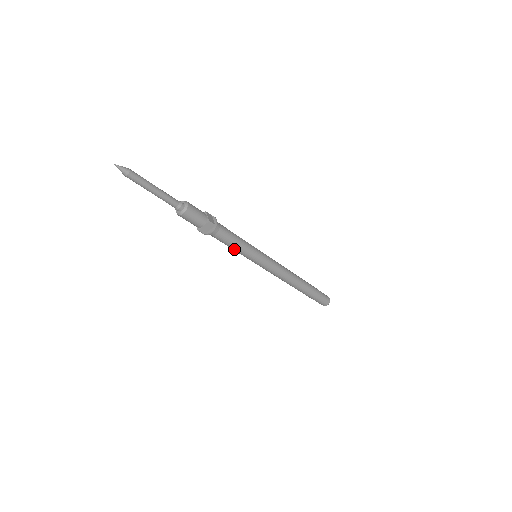
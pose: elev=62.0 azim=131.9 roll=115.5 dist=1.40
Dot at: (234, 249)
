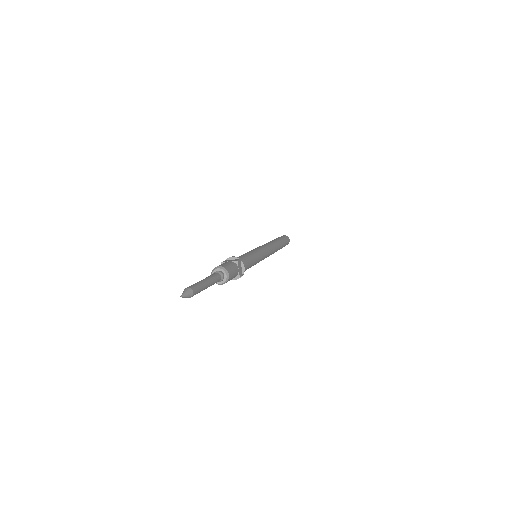
Dot at: occluded
